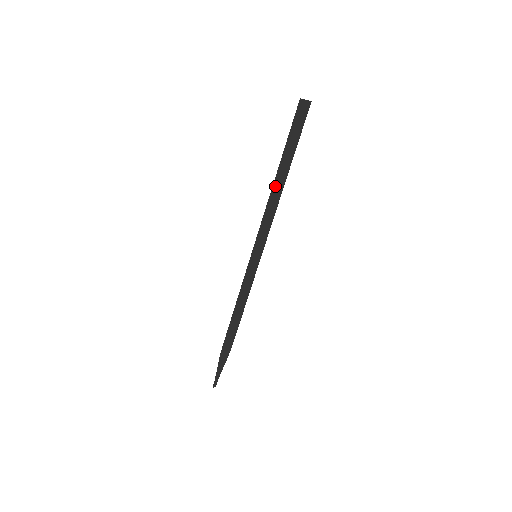
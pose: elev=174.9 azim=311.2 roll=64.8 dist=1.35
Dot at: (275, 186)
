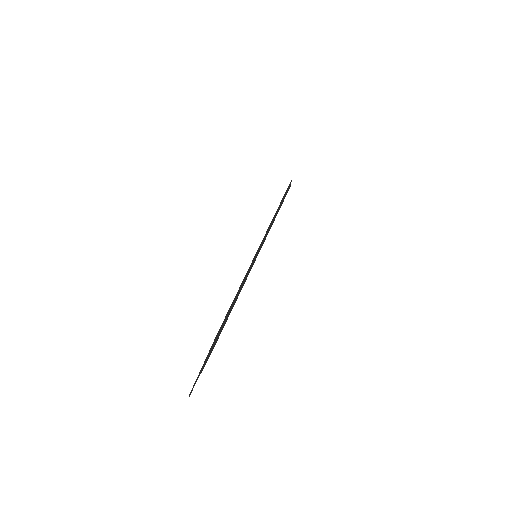
Dot at: (275, 214)
